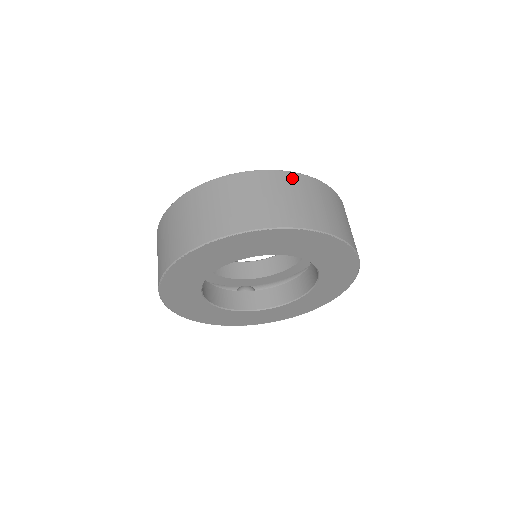
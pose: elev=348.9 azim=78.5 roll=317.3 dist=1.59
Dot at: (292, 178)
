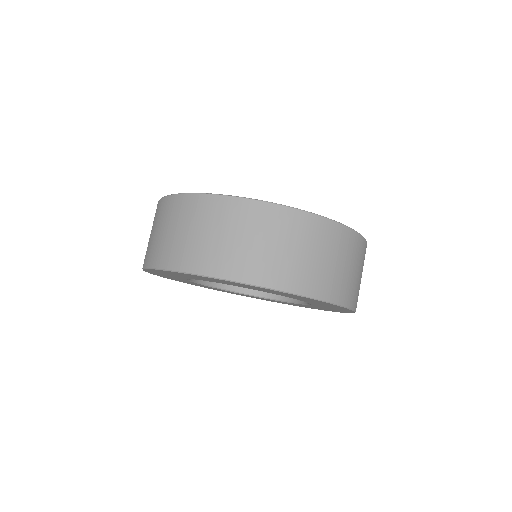
Dot at: (281, 215)
